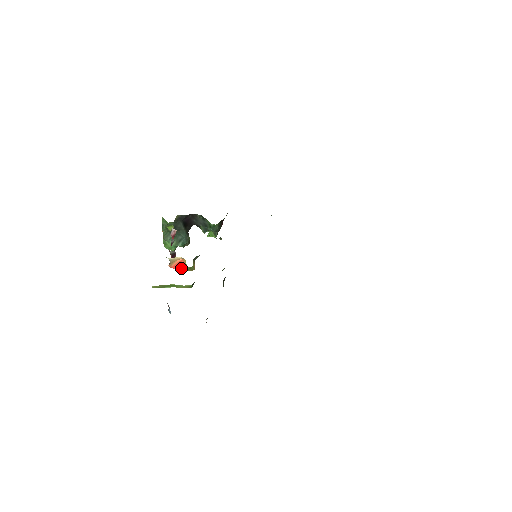
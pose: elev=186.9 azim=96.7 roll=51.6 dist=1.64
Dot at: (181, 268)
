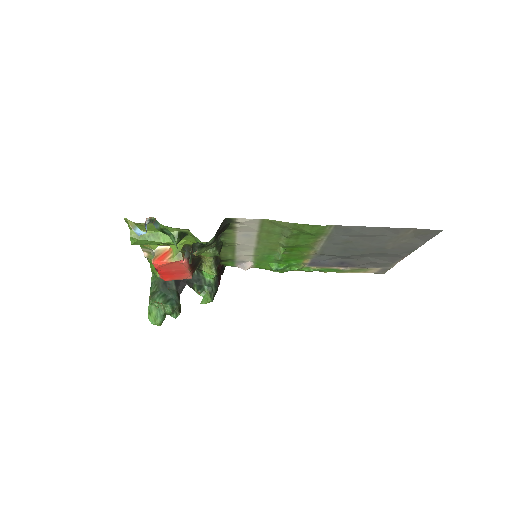
Dot at: (167, 258)
